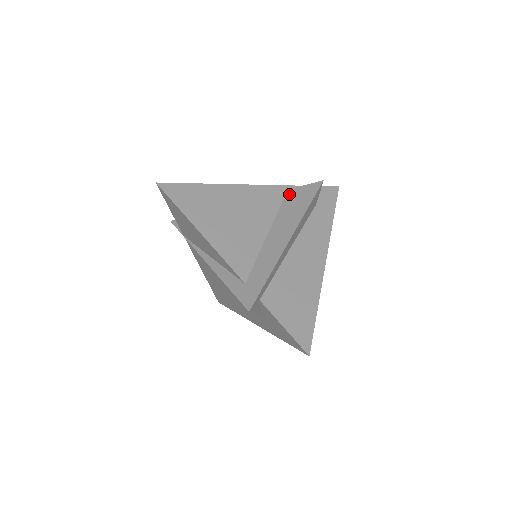
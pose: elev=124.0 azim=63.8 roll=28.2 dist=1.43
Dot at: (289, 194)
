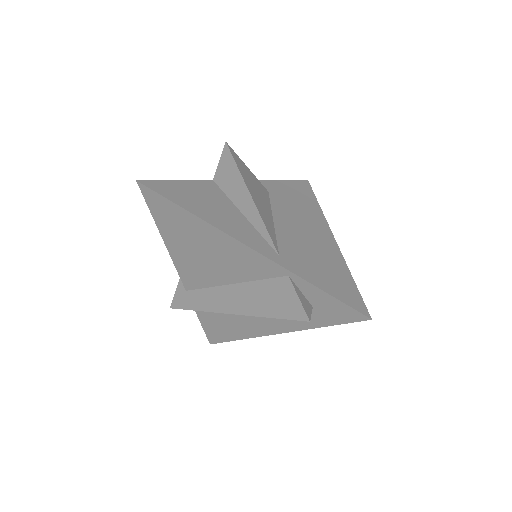
Dot at: (281, 282)
